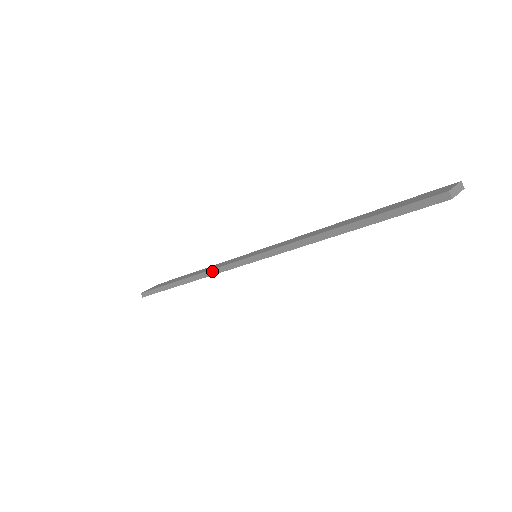
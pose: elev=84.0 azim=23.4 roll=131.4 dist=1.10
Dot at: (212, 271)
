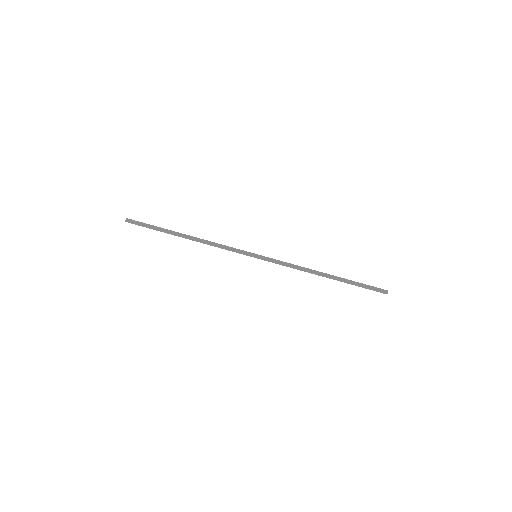
Dot at: (221, 245)
